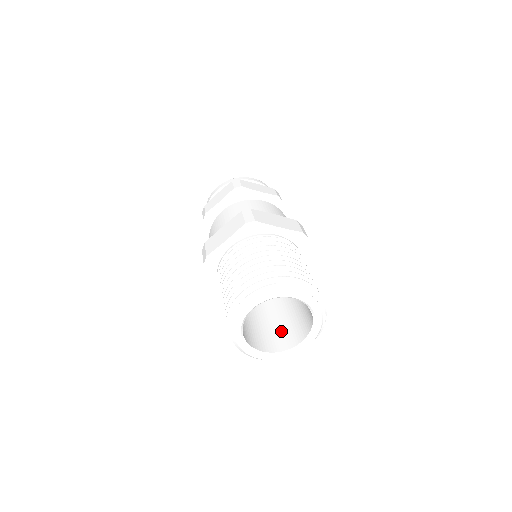
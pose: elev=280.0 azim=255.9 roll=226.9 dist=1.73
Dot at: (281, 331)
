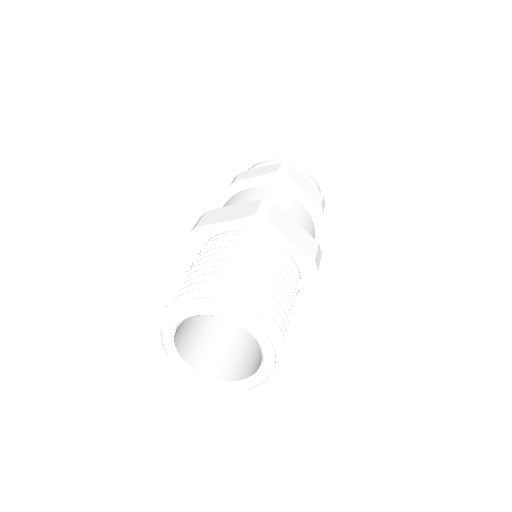
Dot at: (226, 354)
